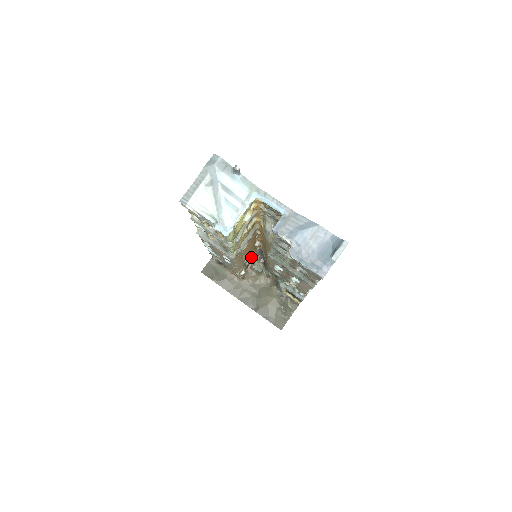
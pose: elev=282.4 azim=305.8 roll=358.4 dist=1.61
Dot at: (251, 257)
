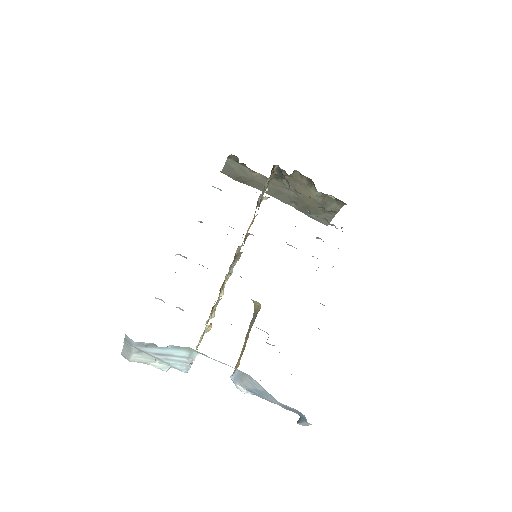
Dot at: (270, 178)
